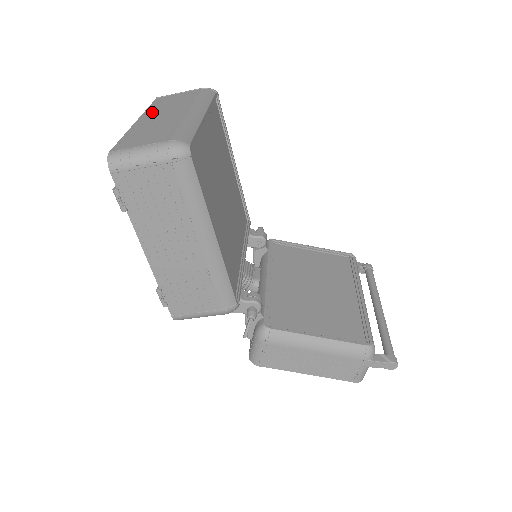
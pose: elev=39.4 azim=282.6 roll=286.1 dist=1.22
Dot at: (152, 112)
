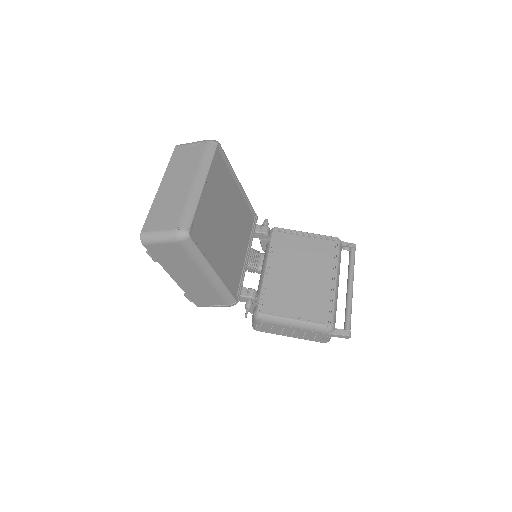
Dot at: (170, 175)
